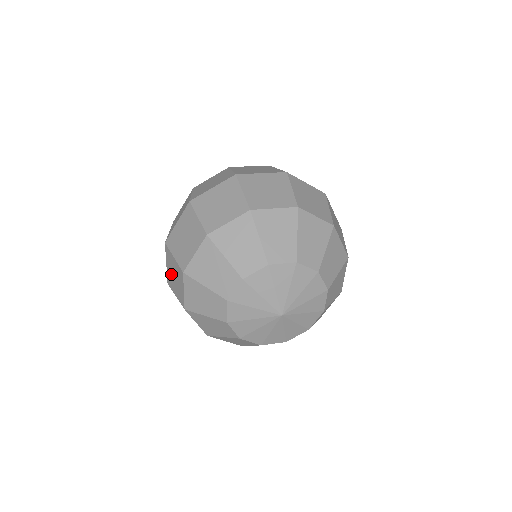
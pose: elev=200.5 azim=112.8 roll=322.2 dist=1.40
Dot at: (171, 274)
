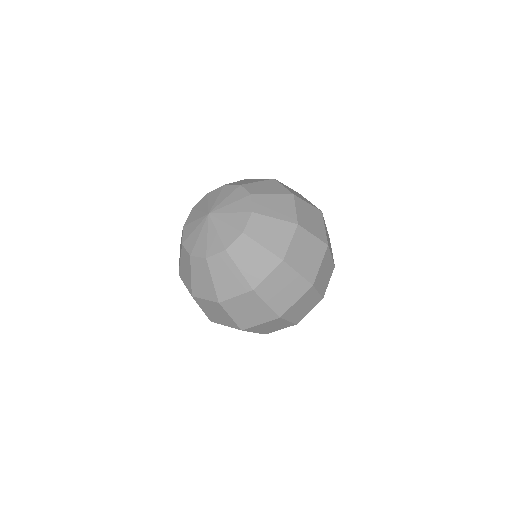
Dot at: occluded
